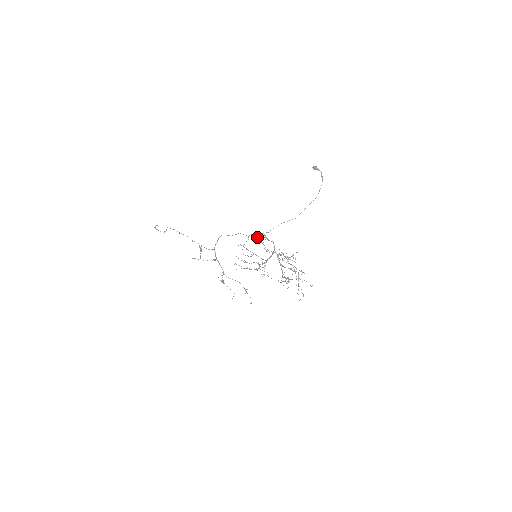
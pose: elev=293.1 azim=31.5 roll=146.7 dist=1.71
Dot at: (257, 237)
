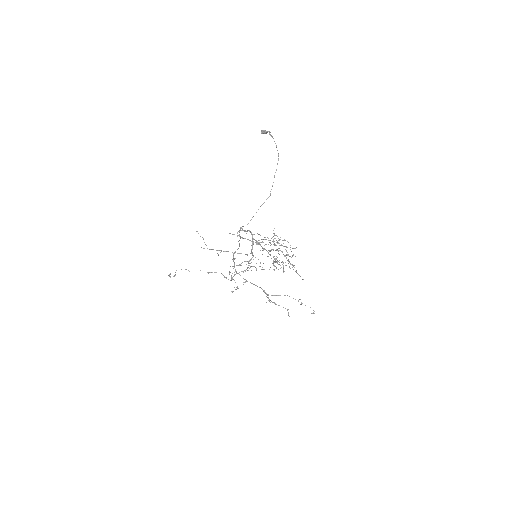
Dot at: (232, 234)
